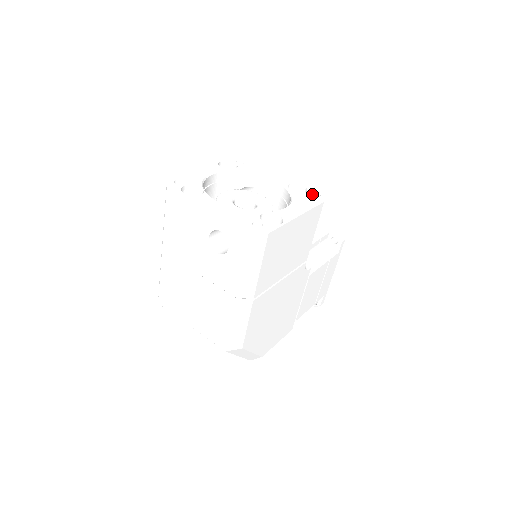
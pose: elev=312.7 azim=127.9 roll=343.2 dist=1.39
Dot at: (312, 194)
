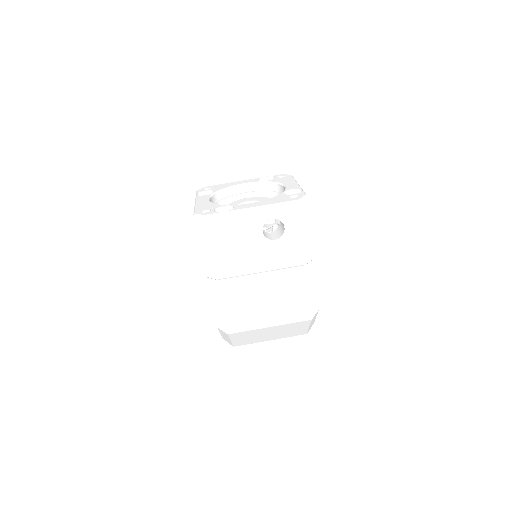
Dot at: (279, 176)
